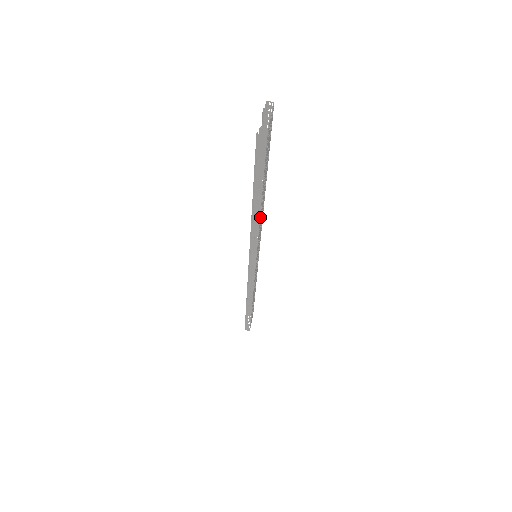
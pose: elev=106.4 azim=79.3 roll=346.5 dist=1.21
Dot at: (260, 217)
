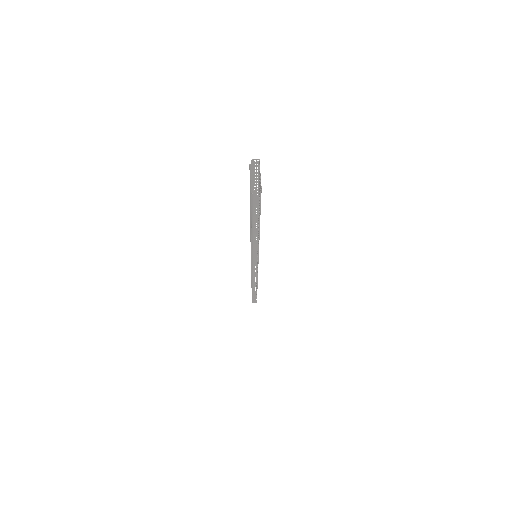
Dot at: (259, 237)
